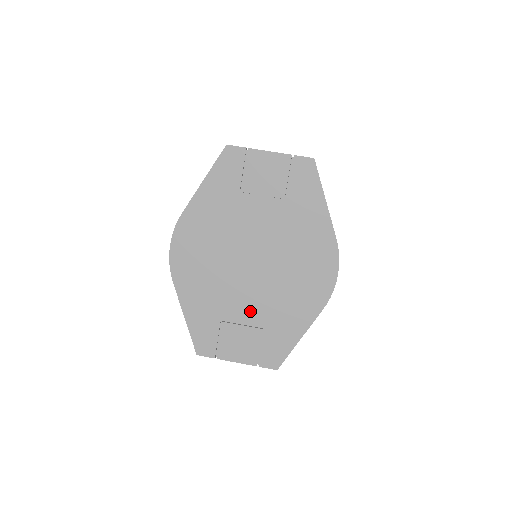
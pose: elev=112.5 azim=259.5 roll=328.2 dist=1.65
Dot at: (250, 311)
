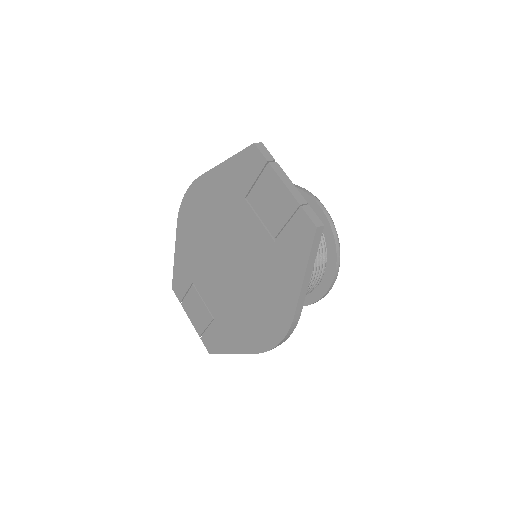
Dot at: (211, 298)
